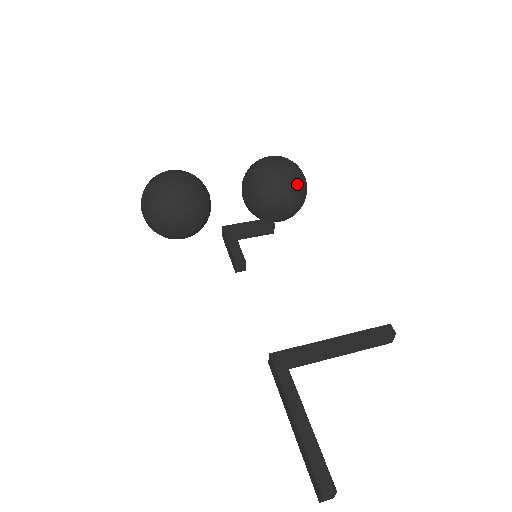
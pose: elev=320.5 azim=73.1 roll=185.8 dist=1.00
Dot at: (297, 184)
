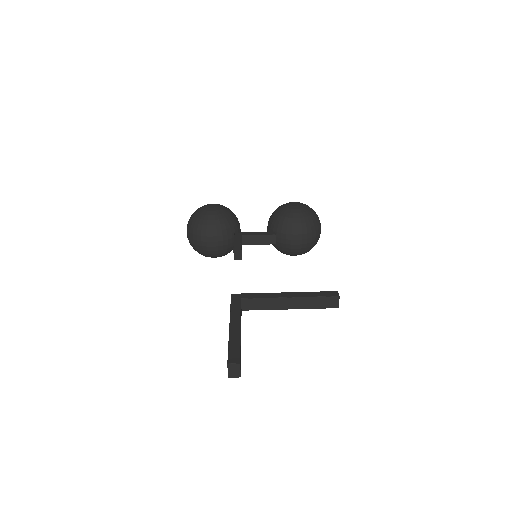
Dot at: (308, 221)
